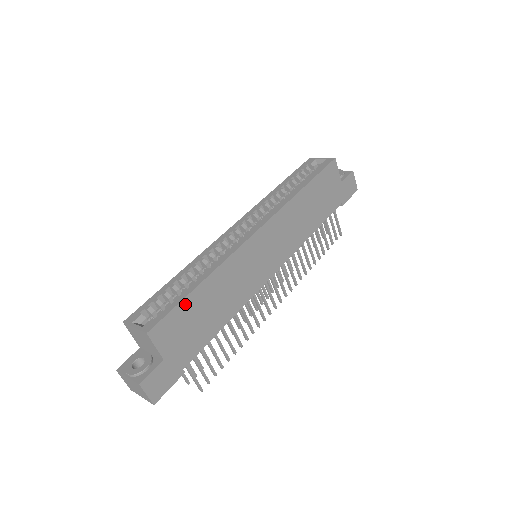
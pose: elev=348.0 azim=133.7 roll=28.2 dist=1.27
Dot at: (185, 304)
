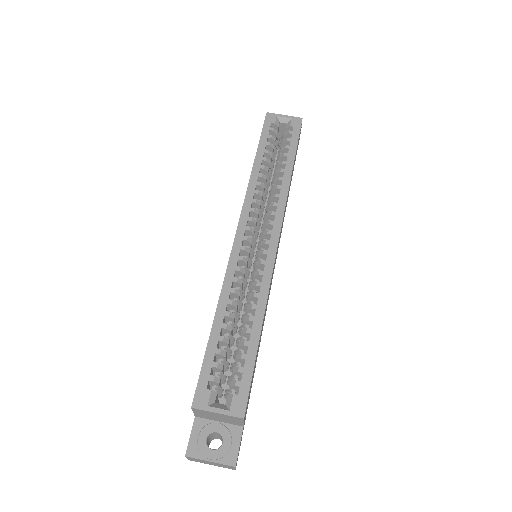
Dot at: (255, 361)
